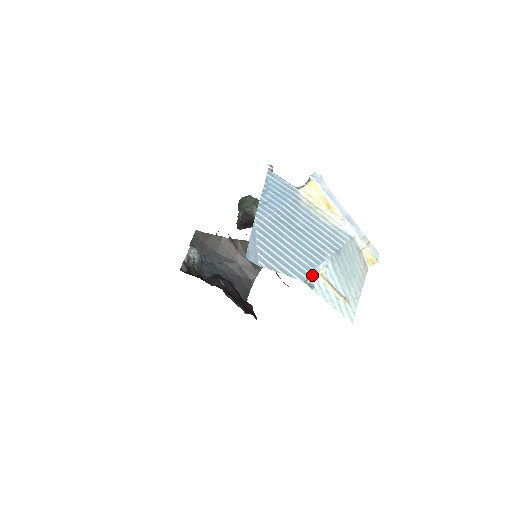
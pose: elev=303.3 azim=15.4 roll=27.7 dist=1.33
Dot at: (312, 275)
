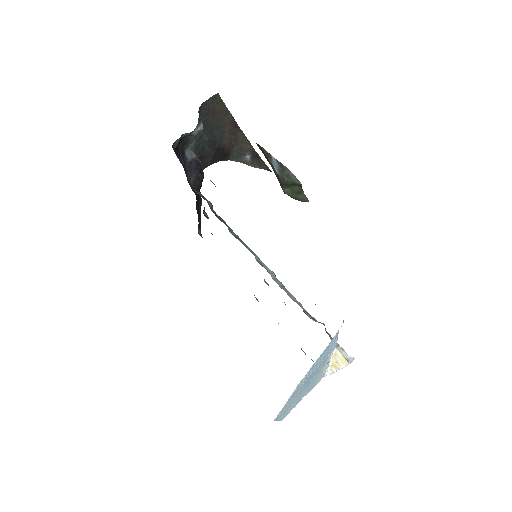
Dot at: (288, 413)
